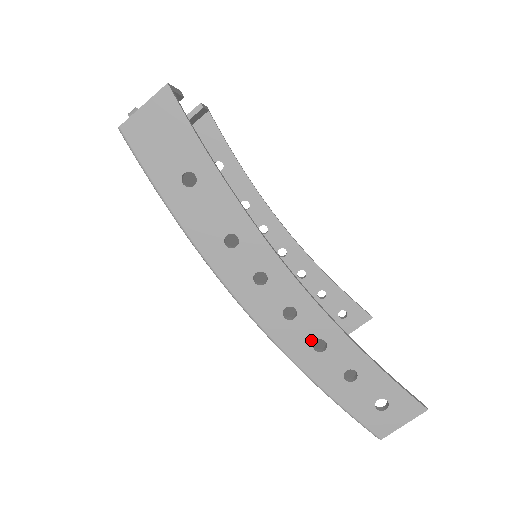
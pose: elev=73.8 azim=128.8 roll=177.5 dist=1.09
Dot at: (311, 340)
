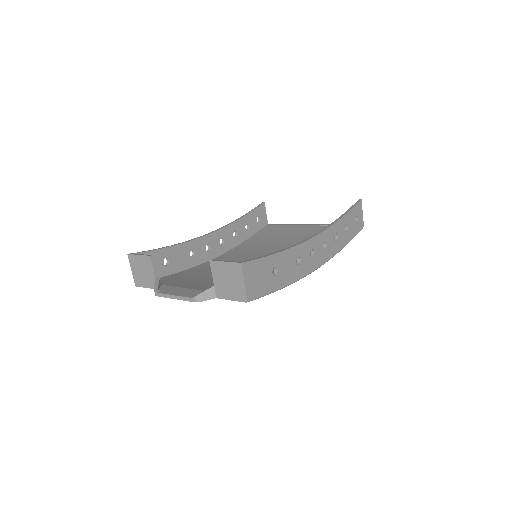
Dot at: (334, 240)
